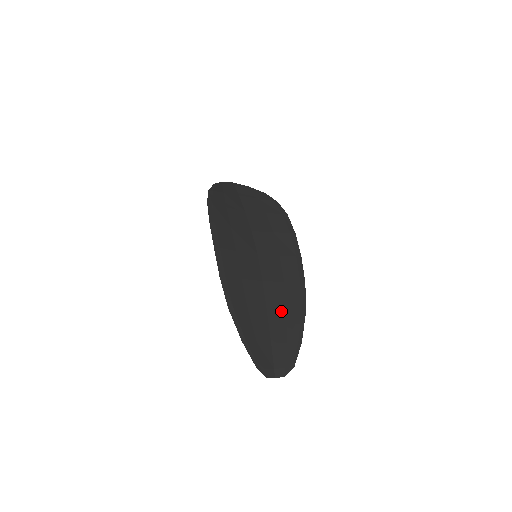
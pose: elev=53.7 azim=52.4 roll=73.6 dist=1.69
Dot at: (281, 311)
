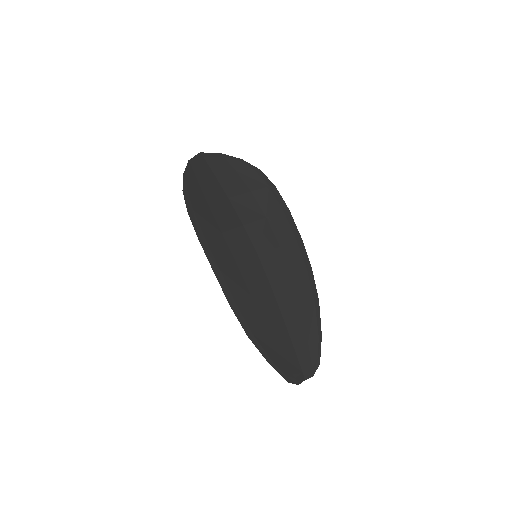
Dot at: (296, 311)
